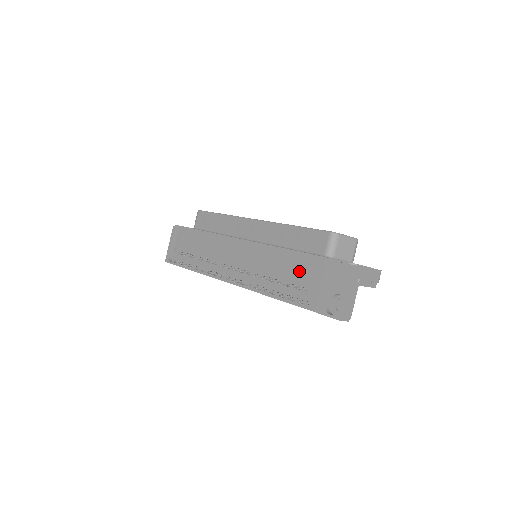
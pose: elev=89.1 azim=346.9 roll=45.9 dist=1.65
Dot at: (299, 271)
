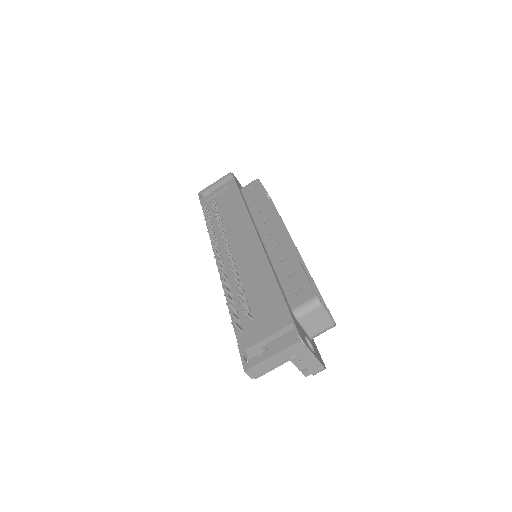
Dot at: (263, 300)
